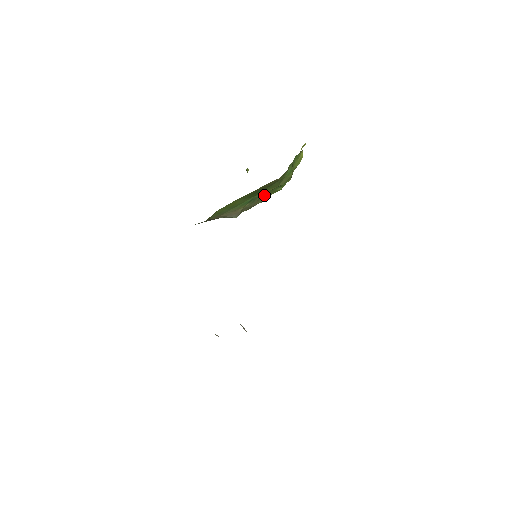
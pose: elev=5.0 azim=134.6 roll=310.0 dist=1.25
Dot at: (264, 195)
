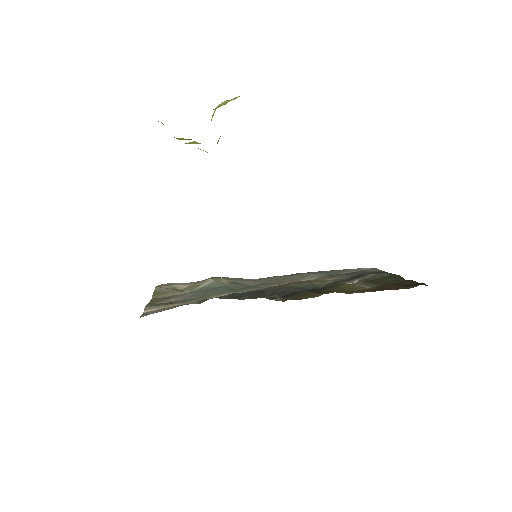
Dot at: occluded
